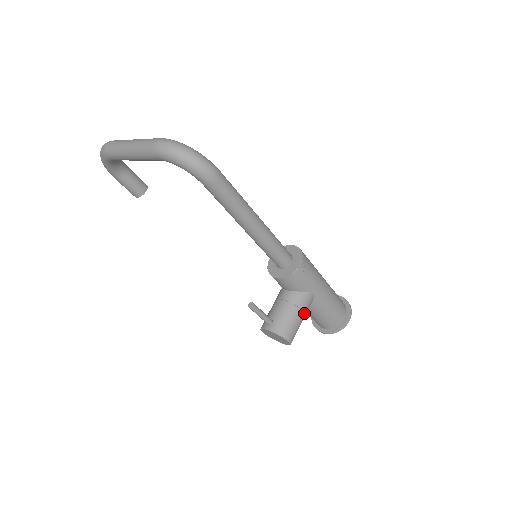
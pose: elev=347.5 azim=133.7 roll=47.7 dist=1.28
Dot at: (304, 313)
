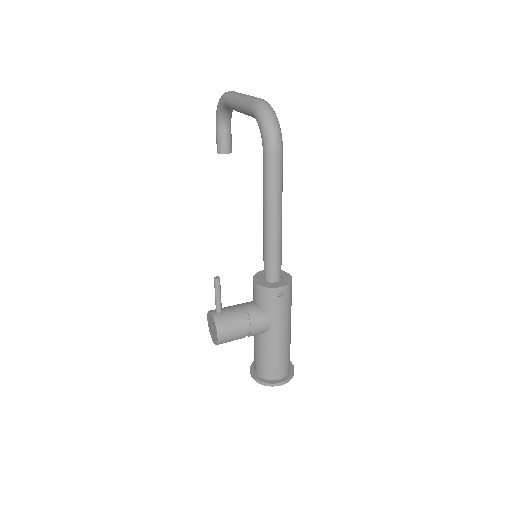
Dot at: (250, 332)
